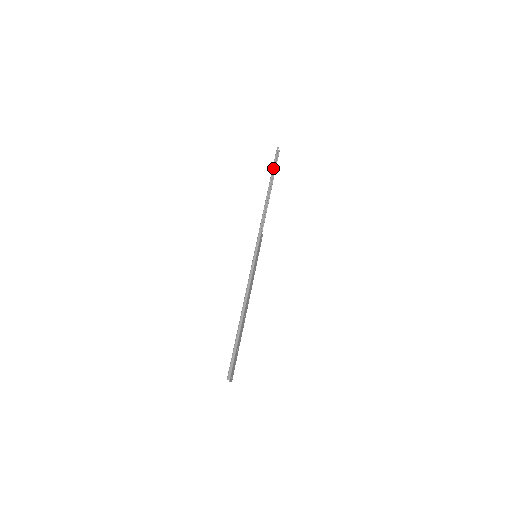
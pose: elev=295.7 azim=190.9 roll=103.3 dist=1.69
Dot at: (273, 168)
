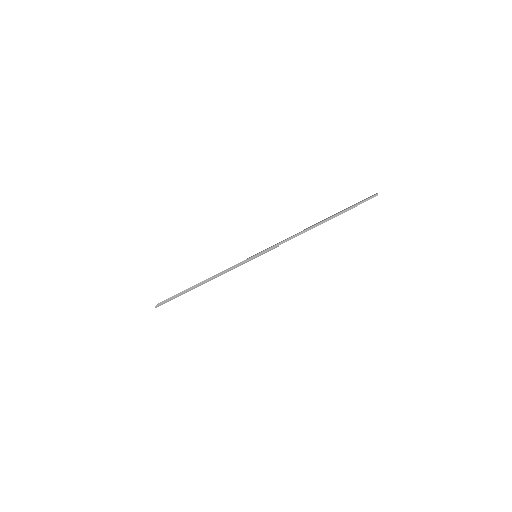
Dot at: (350, 208)
